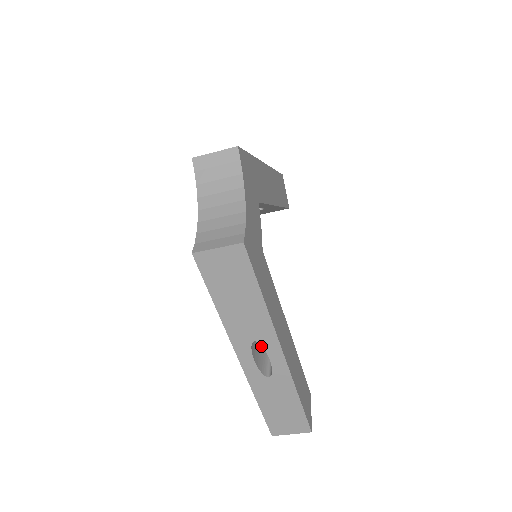
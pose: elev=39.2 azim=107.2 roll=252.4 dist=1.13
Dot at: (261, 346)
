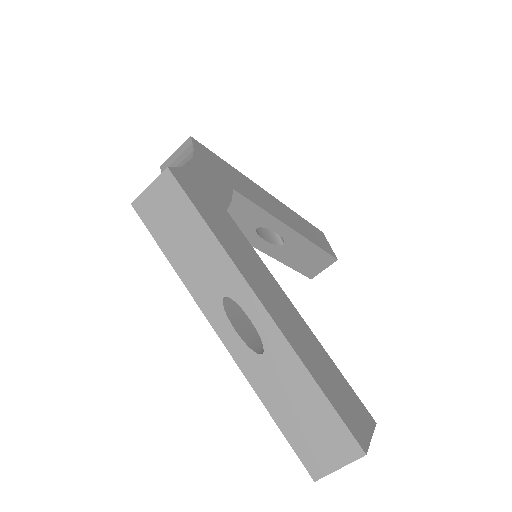
Dot at: occluded
